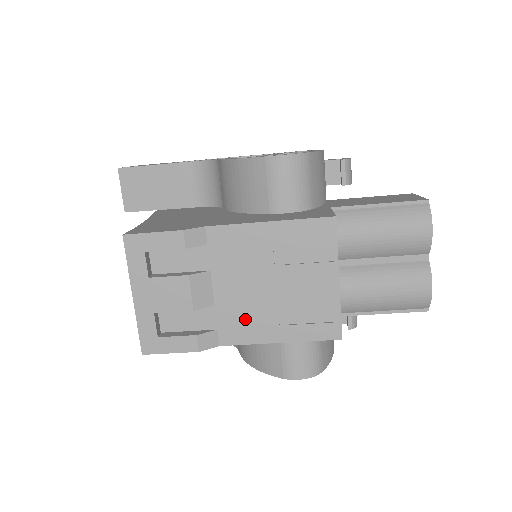
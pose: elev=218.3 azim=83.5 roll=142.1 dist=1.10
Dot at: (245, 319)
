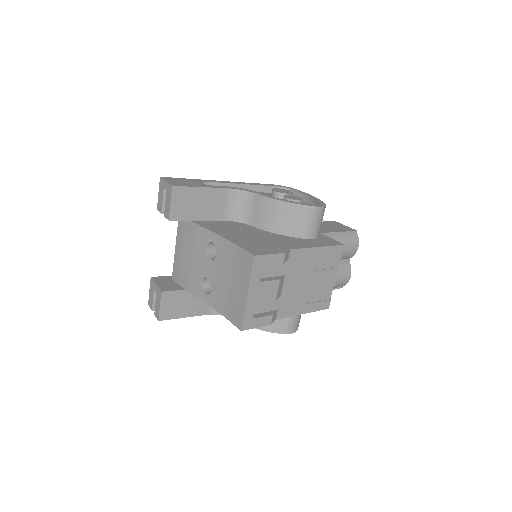
Dot at: (292, 302)
